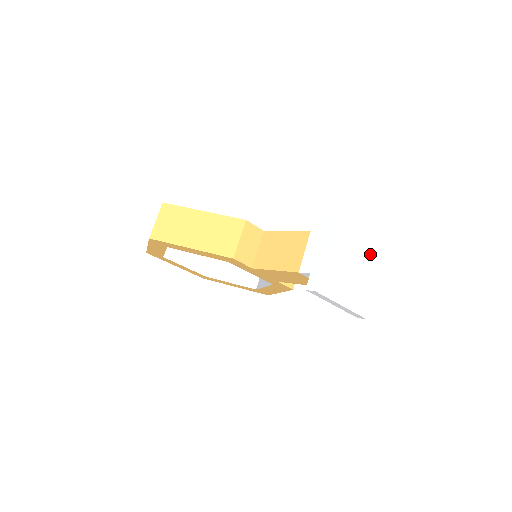
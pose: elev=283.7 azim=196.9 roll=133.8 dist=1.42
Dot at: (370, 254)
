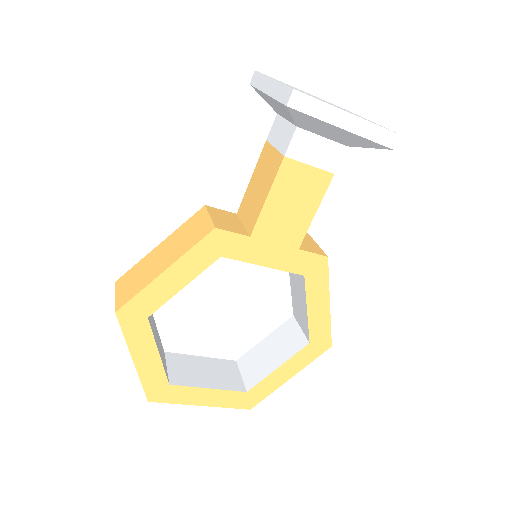
Dot at: occluded
